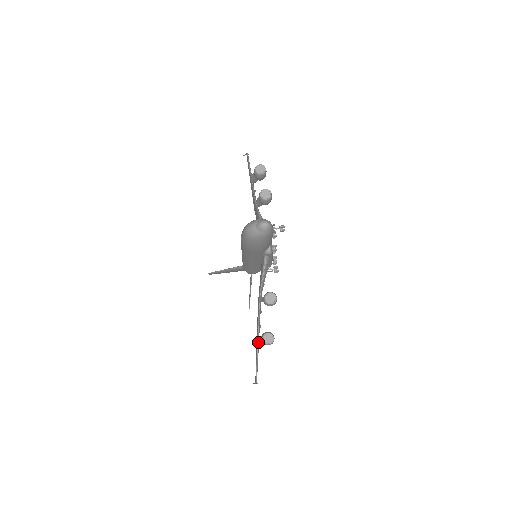
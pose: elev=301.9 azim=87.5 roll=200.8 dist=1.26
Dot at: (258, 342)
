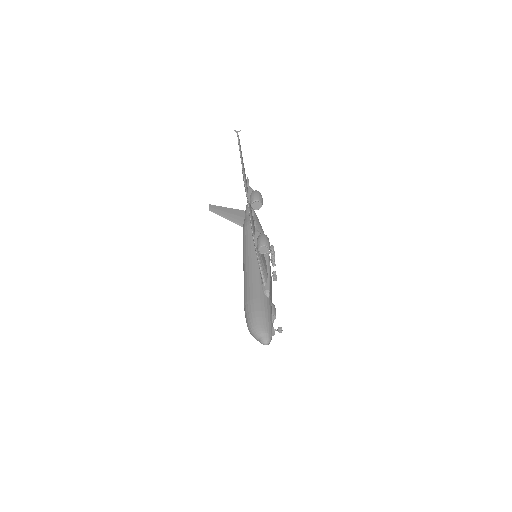
Dot at: occluded
